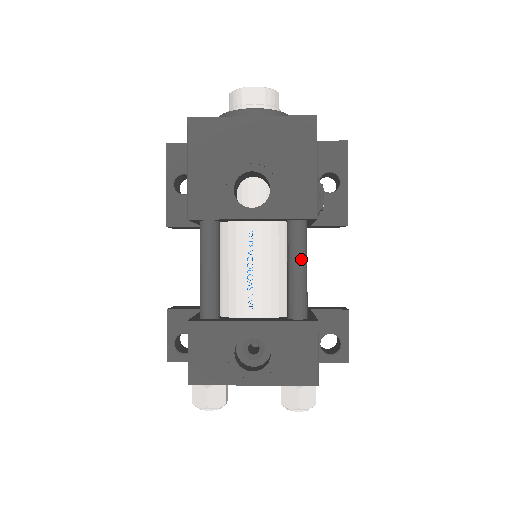
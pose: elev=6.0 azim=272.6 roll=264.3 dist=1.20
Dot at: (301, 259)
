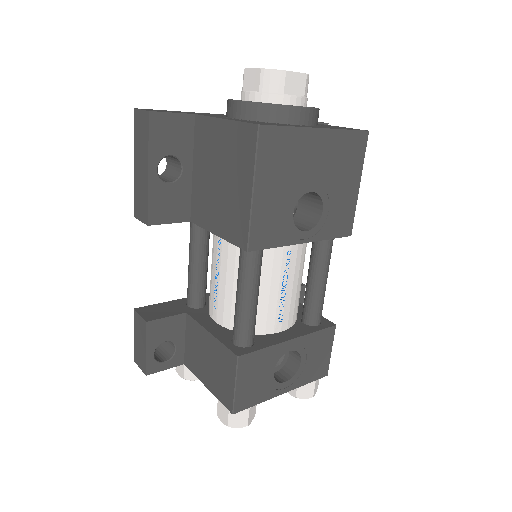
Dot at: occluded
